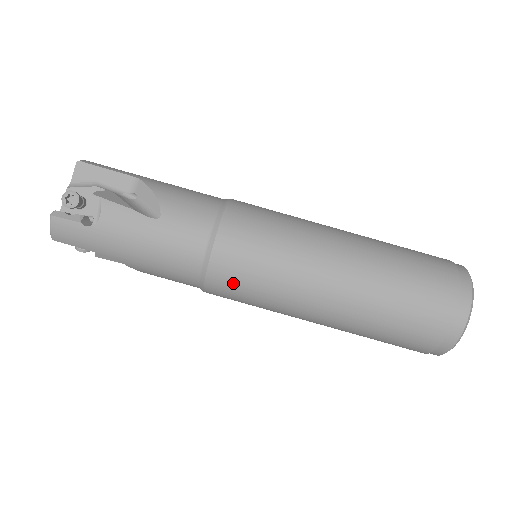
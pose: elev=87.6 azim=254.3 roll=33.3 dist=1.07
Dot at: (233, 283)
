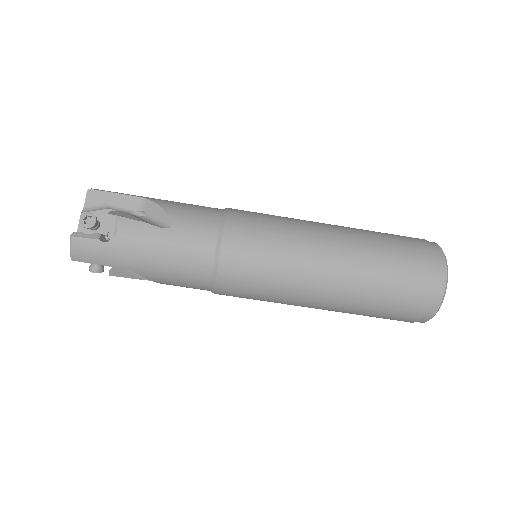
Dot at: (242, 277)
